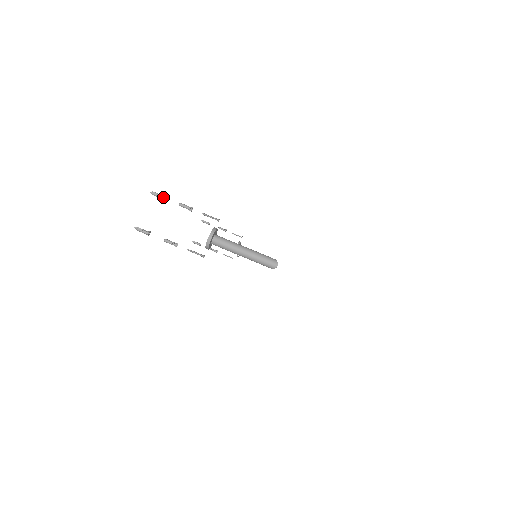
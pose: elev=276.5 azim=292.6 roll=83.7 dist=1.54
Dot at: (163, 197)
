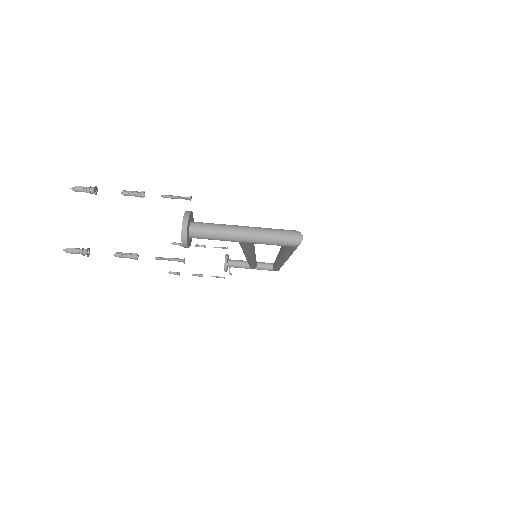
Dot at: (93, 189)
